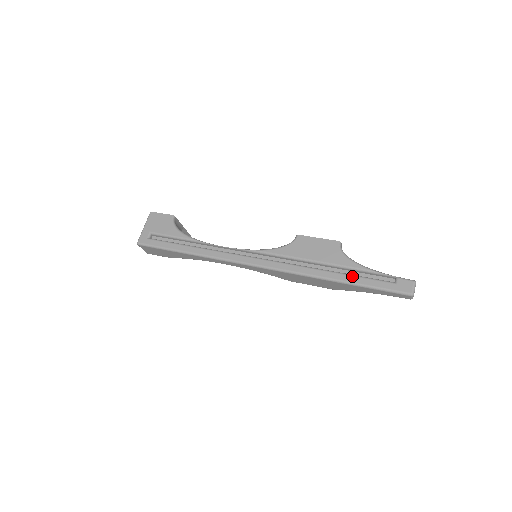
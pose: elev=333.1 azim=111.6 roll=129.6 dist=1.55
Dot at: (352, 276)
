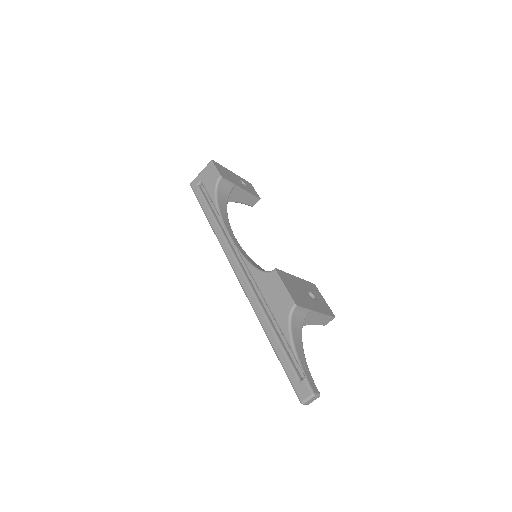
Dot at: (278, 343)
